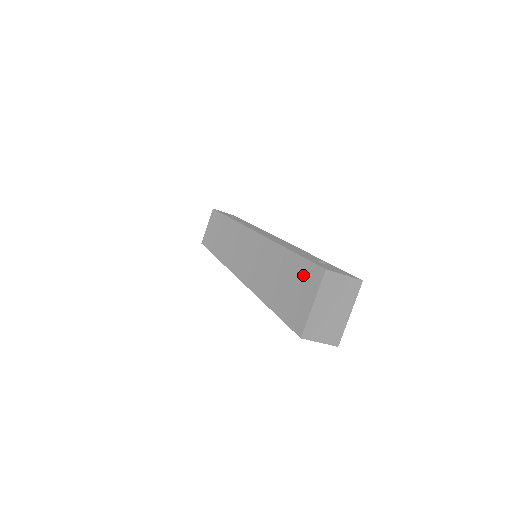
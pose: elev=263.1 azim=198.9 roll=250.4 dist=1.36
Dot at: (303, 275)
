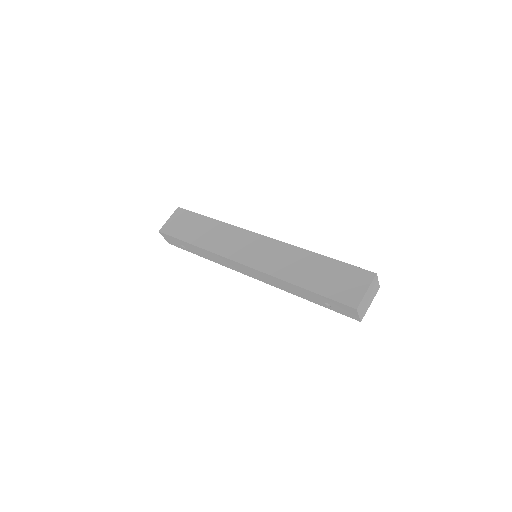
Dot at: (351, 274)
